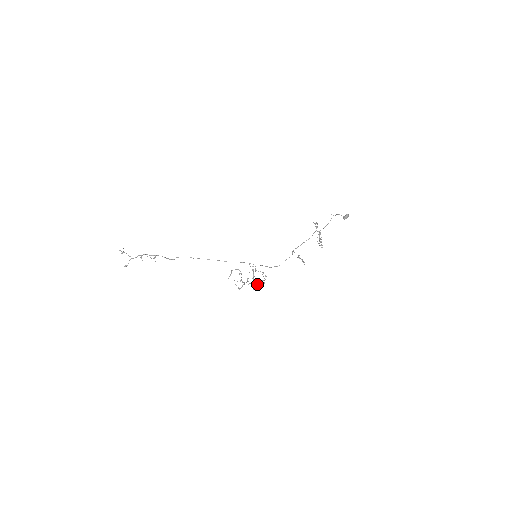
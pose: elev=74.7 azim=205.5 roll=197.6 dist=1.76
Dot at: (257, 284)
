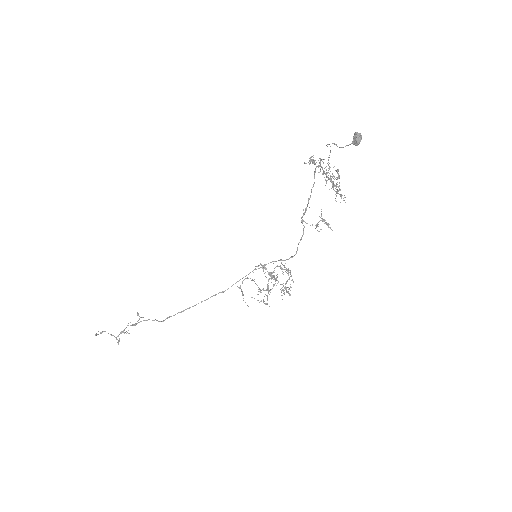
Dot at: (285, 289)
